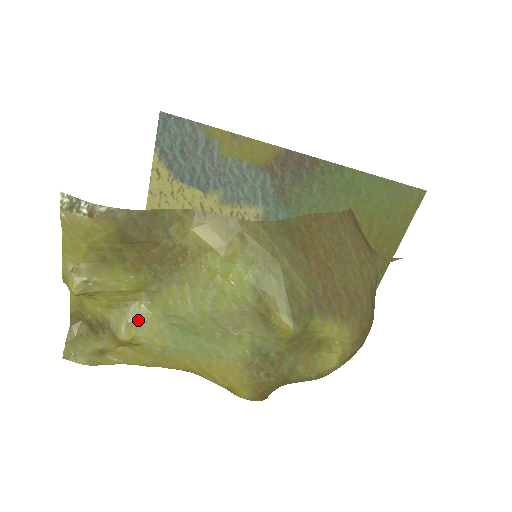
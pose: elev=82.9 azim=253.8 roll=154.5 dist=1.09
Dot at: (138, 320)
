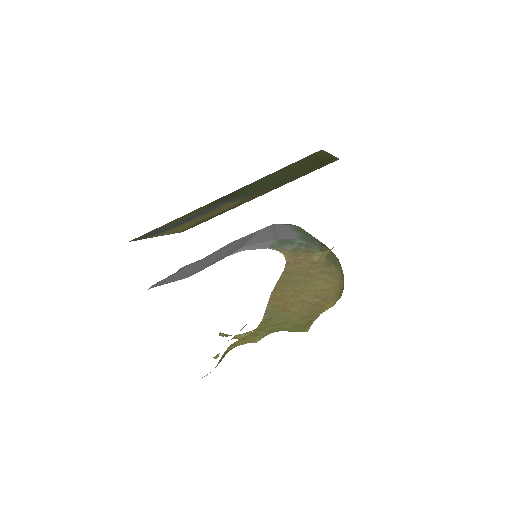
Dot at: (243, 336)
